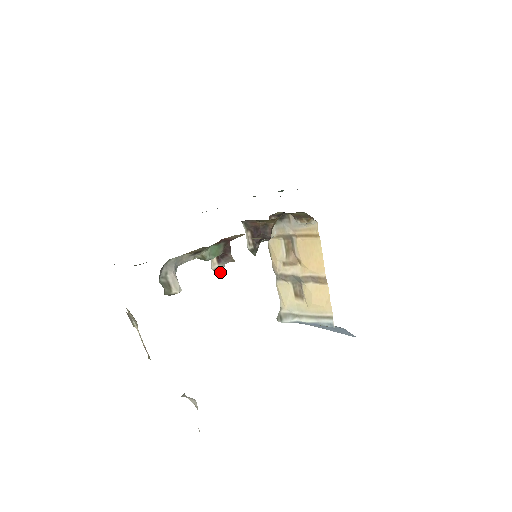
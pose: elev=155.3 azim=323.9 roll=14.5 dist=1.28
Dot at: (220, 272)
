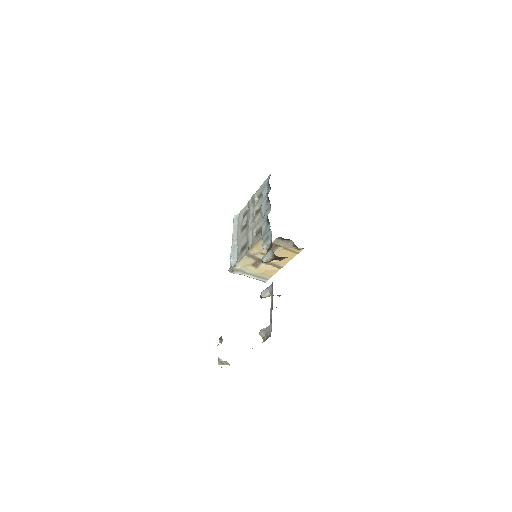
Dot at: (265, 297)
